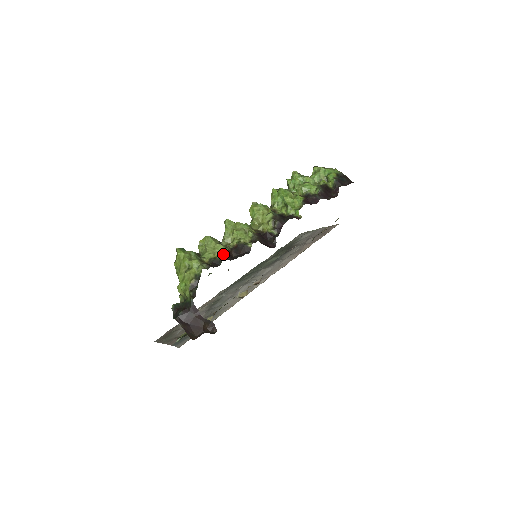
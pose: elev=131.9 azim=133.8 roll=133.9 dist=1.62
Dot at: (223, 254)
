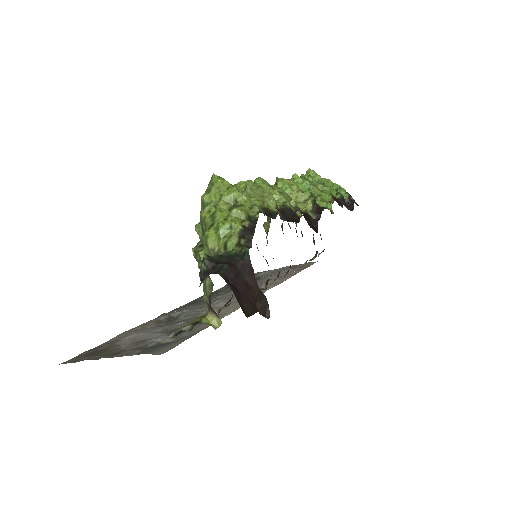
Dot at: occluded
